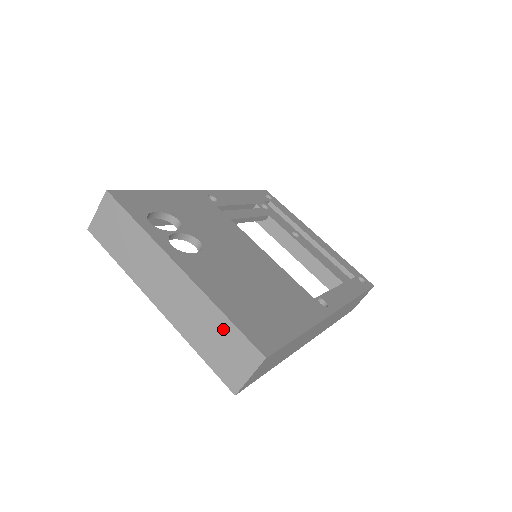
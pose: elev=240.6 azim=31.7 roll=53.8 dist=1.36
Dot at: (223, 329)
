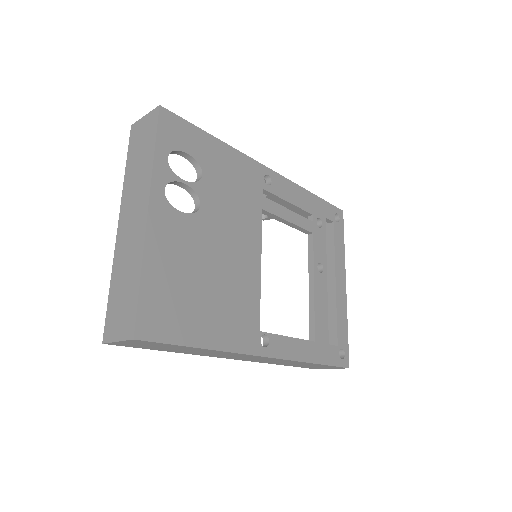
Dot at: (132, 288)
